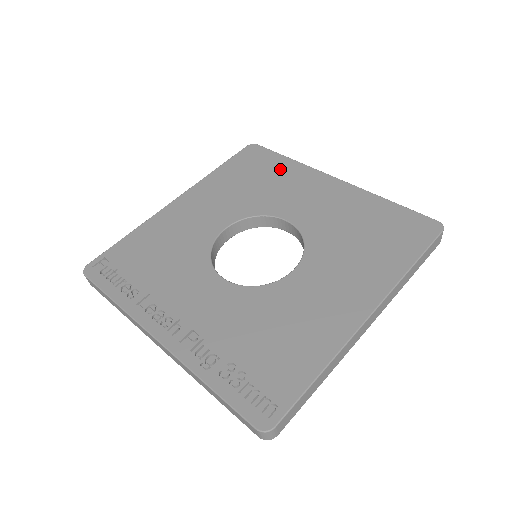
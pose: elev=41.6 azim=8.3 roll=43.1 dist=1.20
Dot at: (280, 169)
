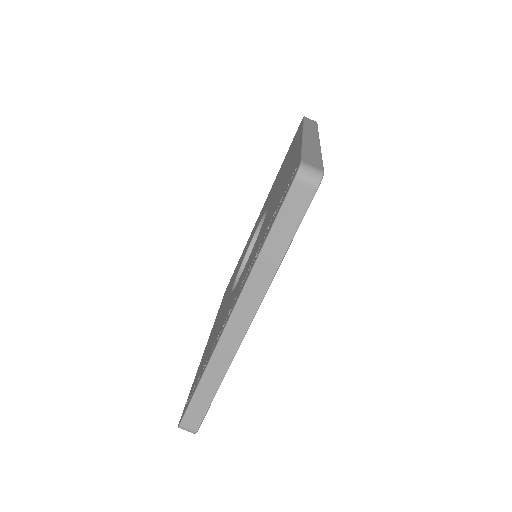
Dot at: (240, 258)
